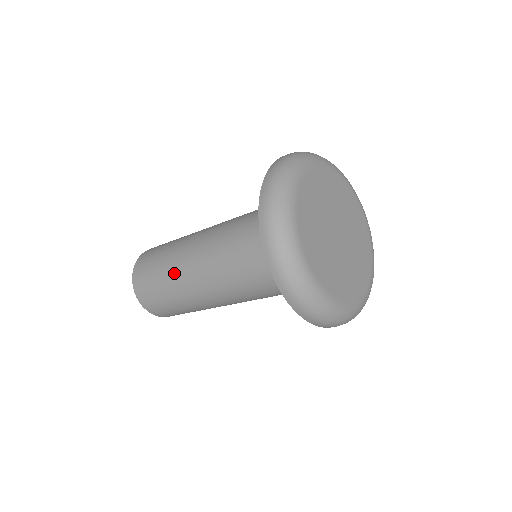
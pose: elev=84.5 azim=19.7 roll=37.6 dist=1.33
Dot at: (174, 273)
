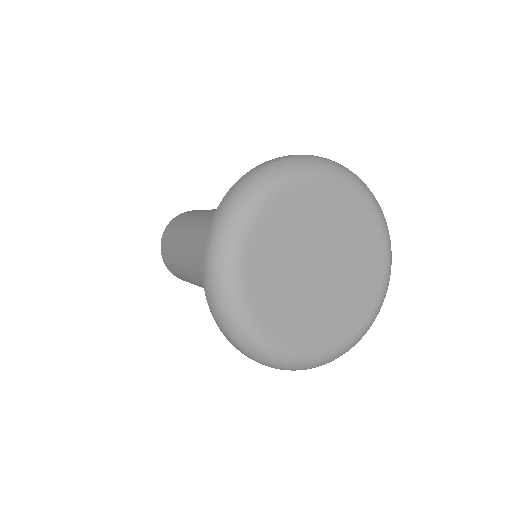
Dot at: (186, 233)
